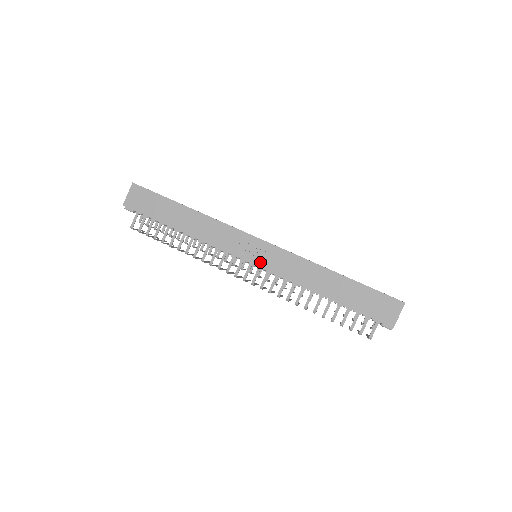
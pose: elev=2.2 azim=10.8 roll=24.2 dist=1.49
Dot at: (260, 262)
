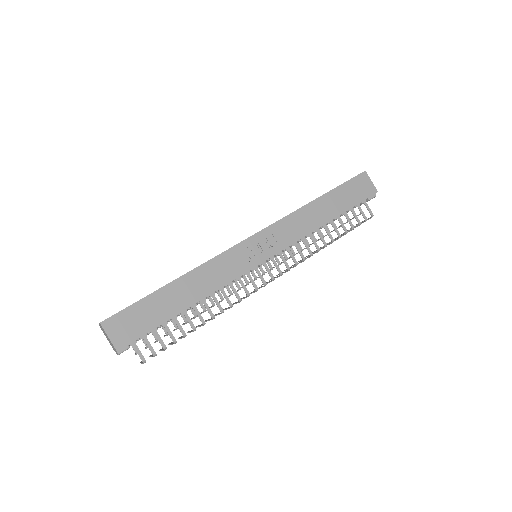
Dot at: (272, 250)
